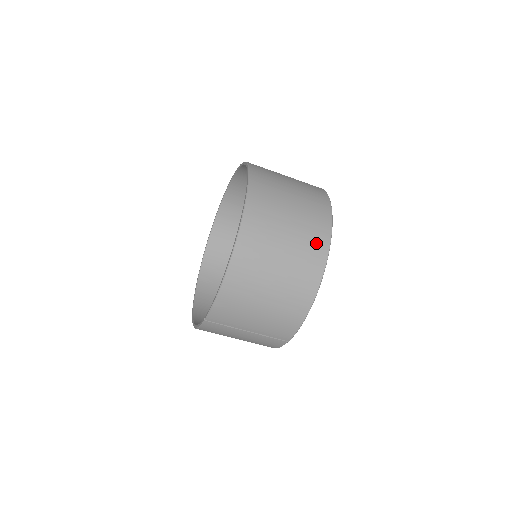
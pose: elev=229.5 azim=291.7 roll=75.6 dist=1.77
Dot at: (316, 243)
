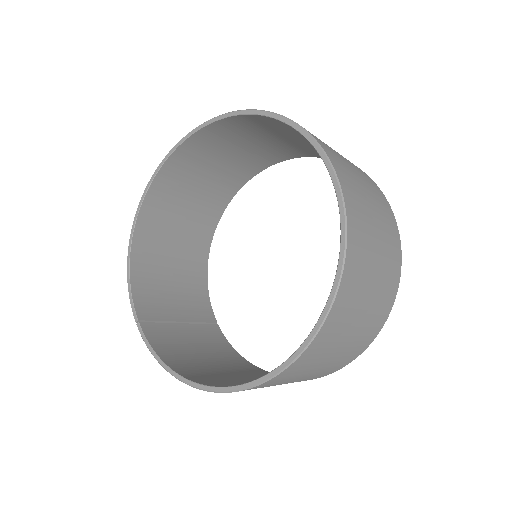
Dot at: occluded
